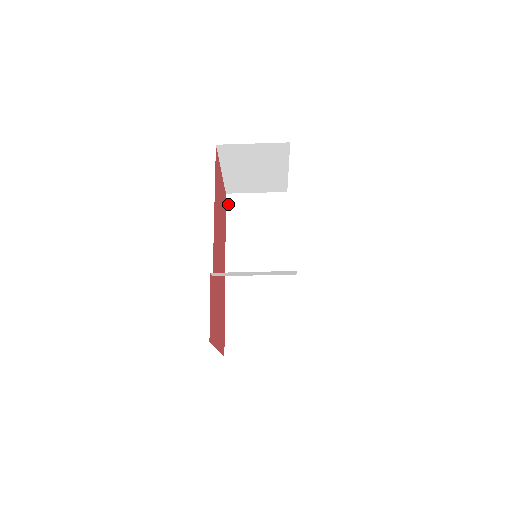
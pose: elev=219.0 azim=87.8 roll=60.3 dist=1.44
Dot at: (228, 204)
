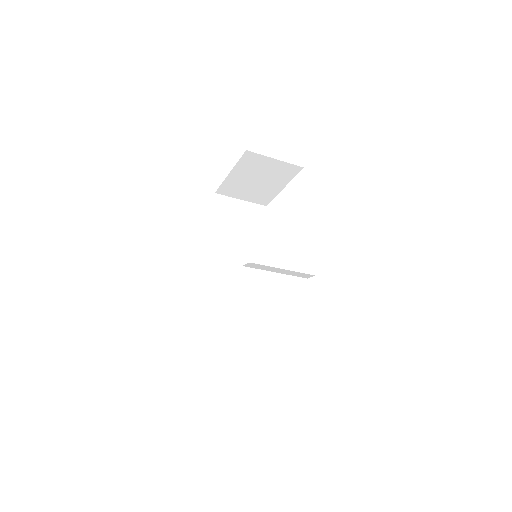
Dot at: (216, 203)
